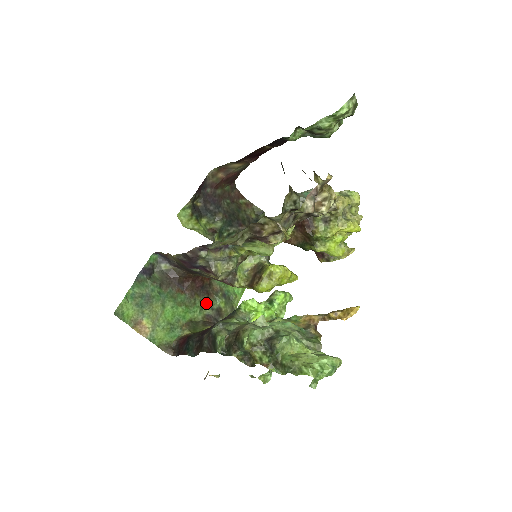
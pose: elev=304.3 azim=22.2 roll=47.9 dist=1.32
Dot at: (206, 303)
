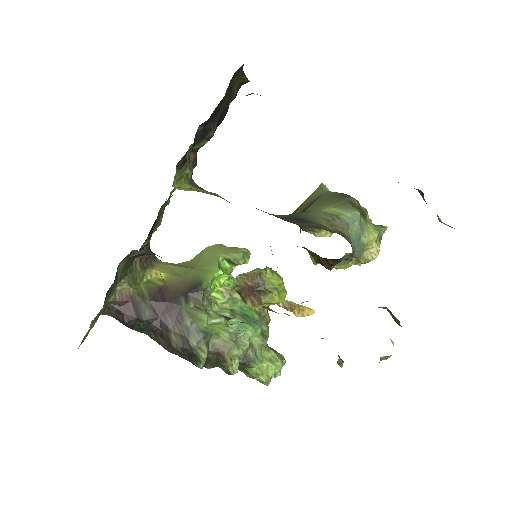
Dot at: occluded
